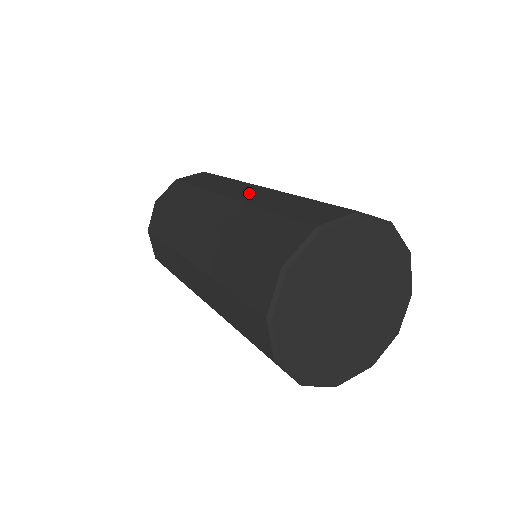
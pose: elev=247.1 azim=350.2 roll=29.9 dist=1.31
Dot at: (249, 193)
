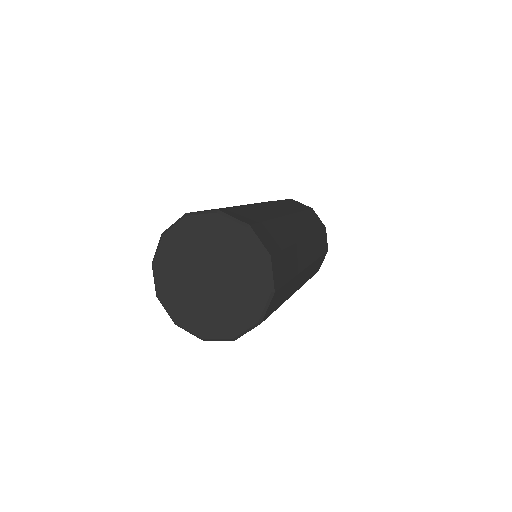
Dot at: (272, 209)
